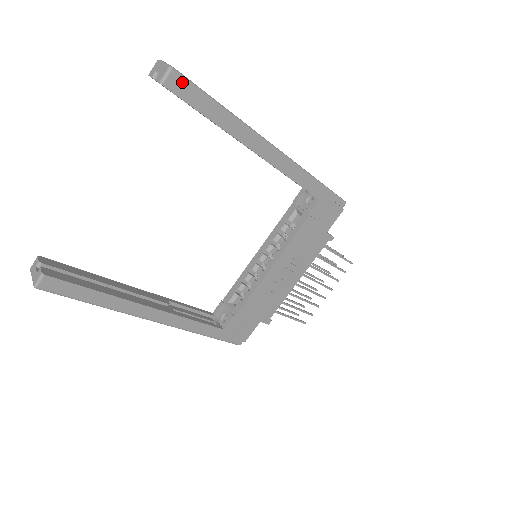
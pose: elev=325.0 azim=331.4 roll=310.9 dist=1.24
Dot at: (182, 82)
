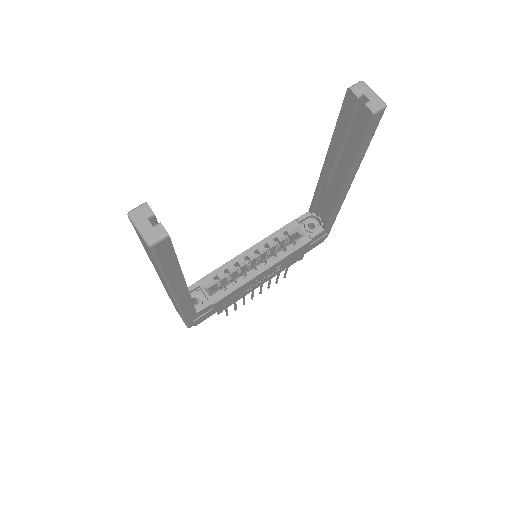
Dot at: (379, 119)
